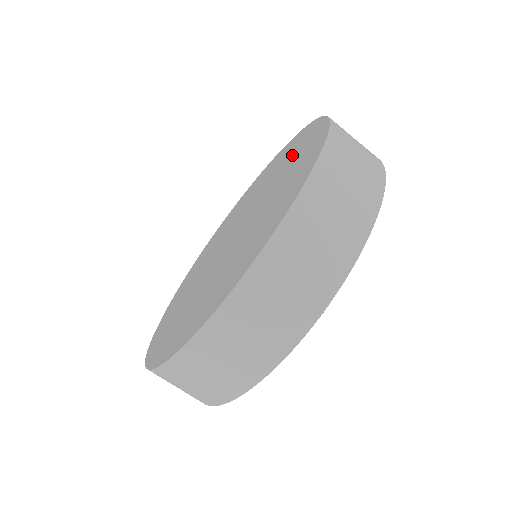
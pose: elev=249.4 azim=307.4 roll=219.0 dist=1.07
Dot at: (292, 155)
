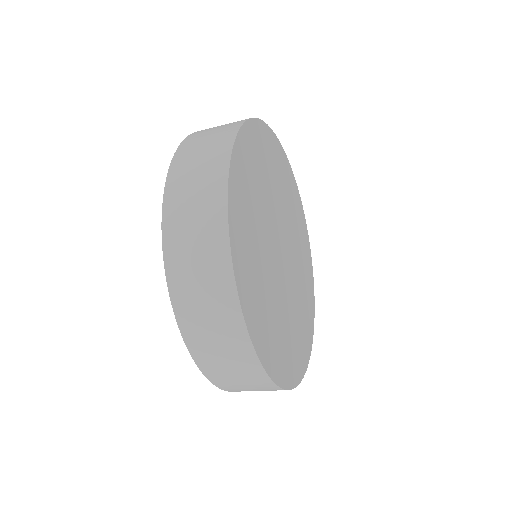
Dot at: occluded
